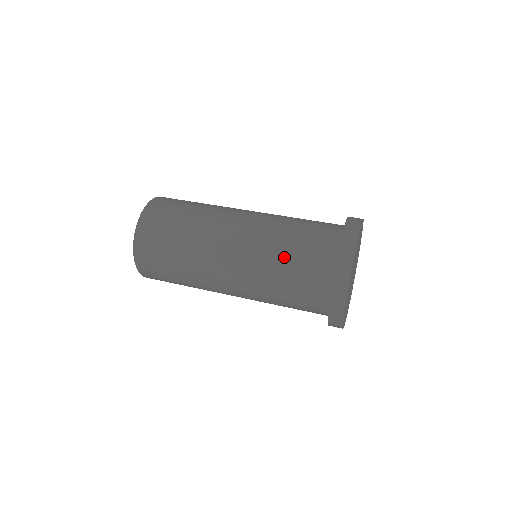
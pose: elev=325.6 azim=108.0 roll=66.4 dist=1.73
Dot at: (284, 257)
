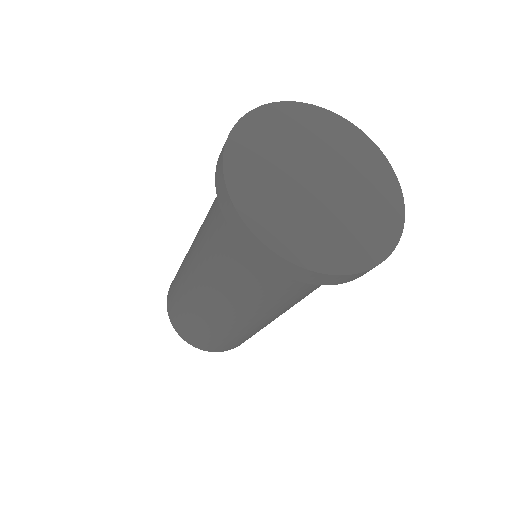
Dot at: occluded
